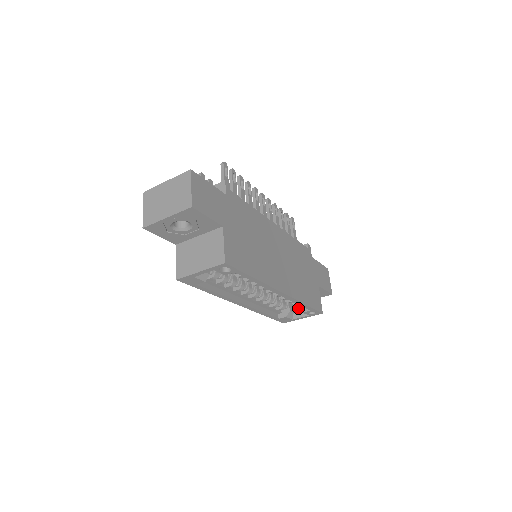
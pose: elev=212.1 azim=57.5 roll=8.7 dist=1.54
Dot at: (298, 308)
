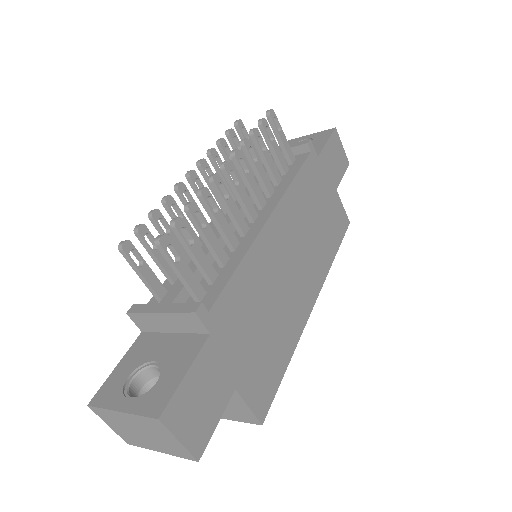
Dot at: occluded
